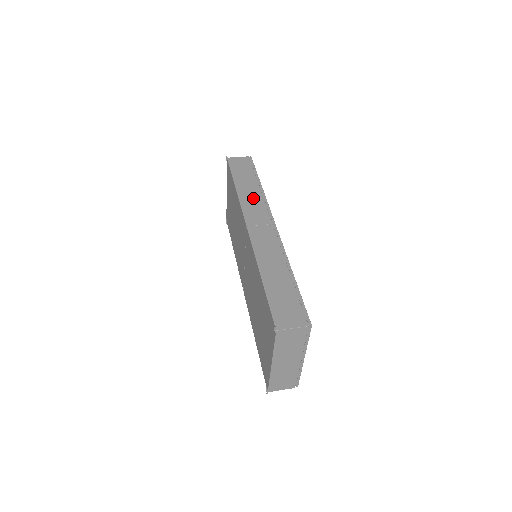
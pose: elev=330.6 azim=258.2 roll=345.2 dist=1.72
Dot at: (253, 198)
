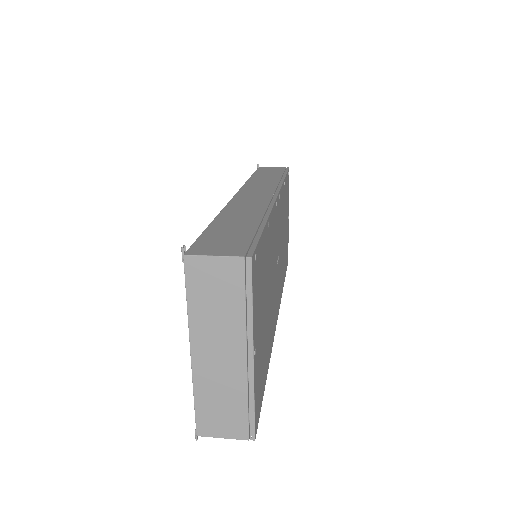
Dot at: (265, 182)
